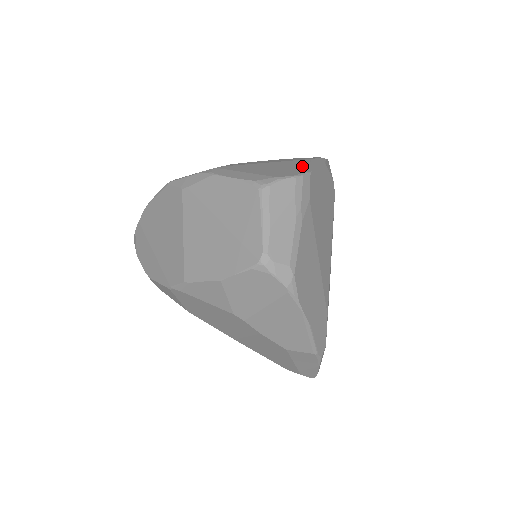
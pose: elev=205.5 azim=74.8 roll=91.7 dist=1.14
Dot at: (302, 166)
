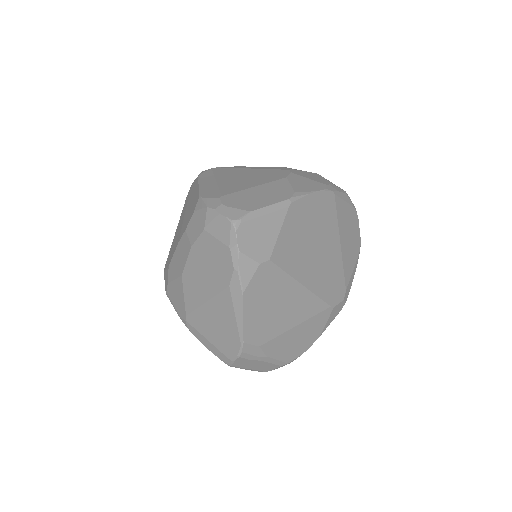
Dot at: (232, 322)
